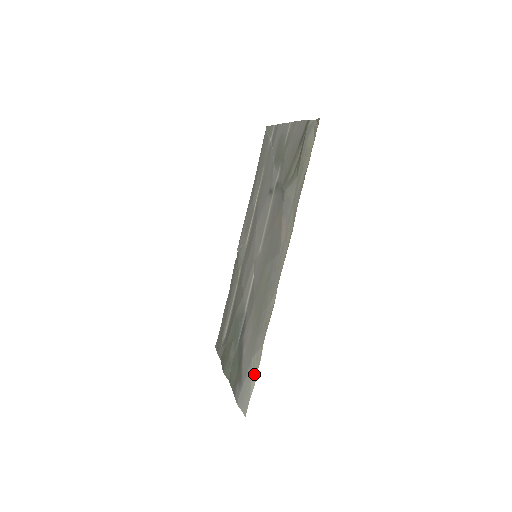
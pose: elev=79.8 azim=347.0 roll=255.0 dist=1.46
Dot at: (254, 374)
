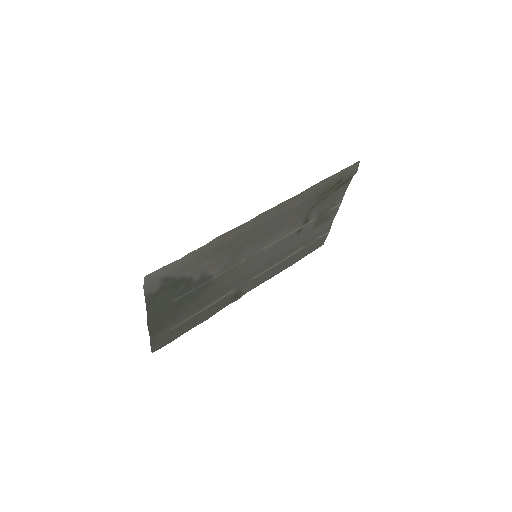
Dot at: (185, 257)
